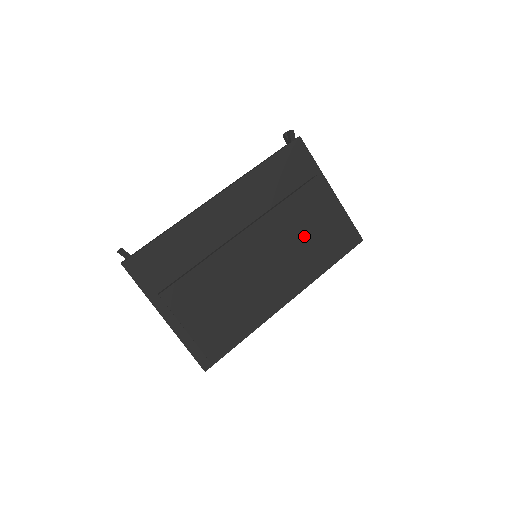
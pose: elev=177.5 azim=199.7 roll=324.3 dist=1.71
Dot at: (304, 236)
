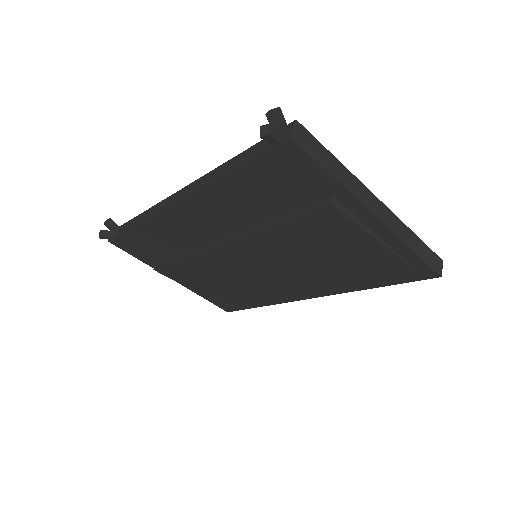
Dot at: (320, 259)
